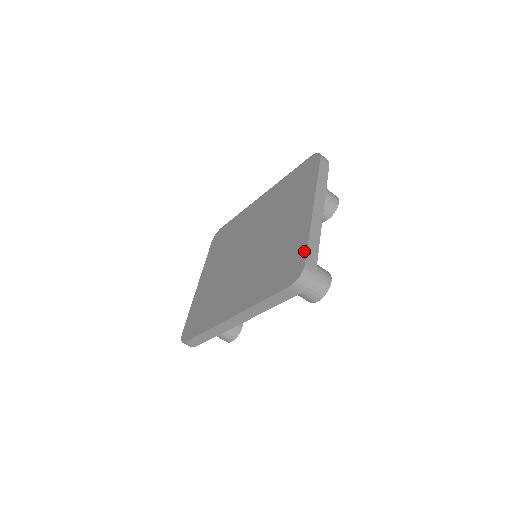
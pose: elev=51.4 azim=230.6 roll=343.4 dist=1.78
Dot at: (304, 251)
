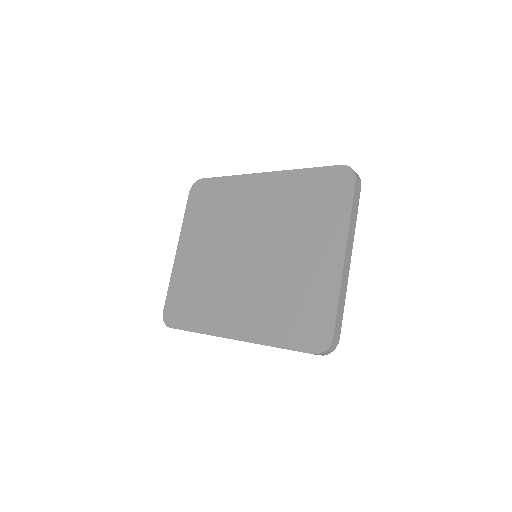
Dot at: (332, 319)
